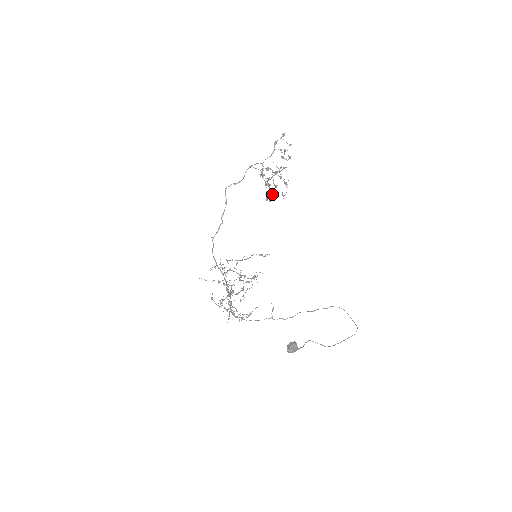
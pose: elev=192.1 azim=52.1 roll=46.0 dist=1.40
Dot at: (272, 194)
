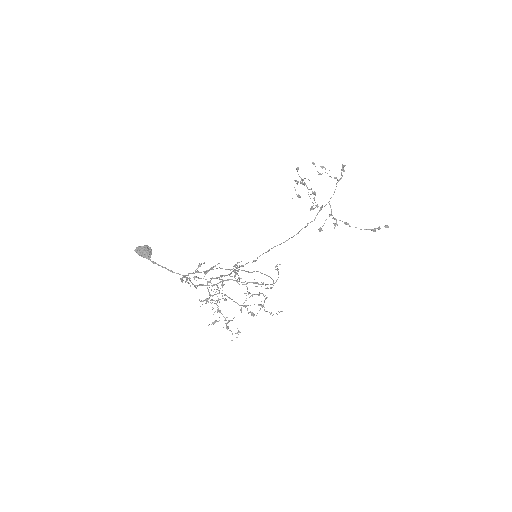
Dot at: occluded
